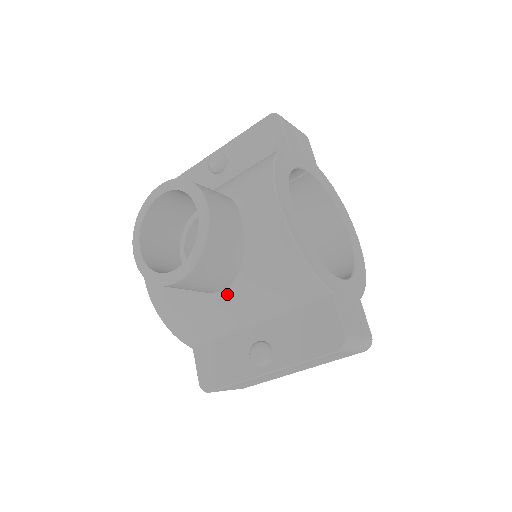
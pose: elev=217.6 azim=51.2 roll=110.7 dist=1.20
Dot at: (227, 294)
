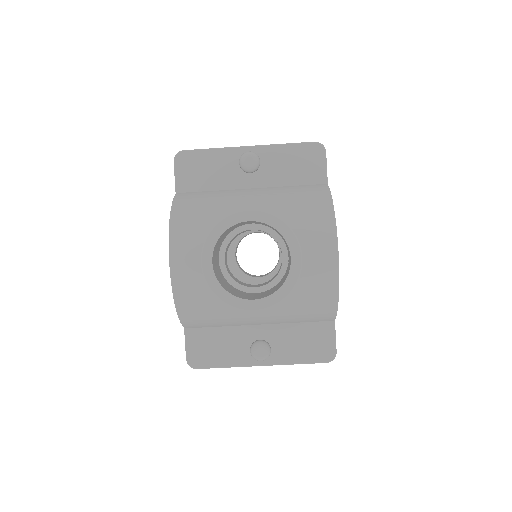
Dot at: occluded
